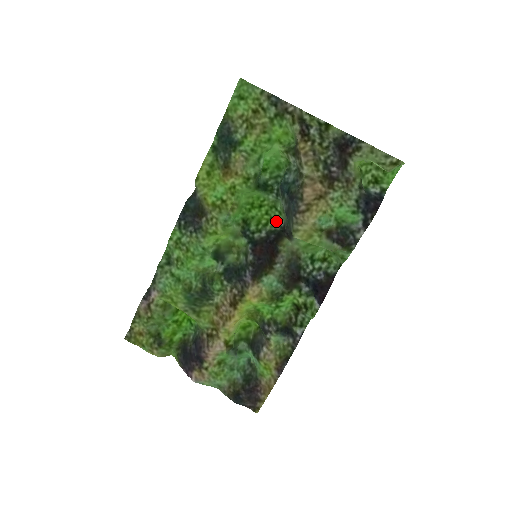
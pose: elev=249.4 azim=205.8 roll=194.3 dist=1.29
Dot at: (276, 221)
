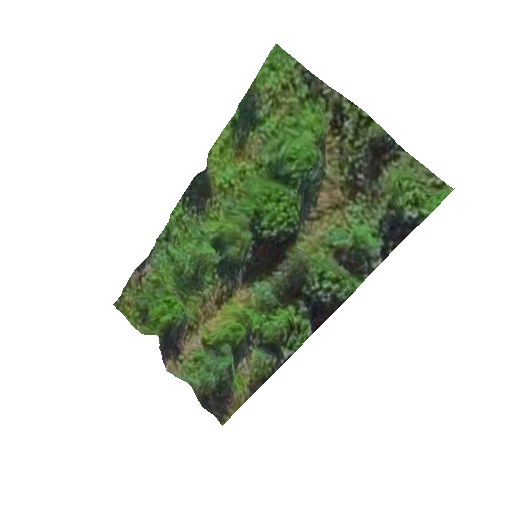
Dot at: (292, 222)
